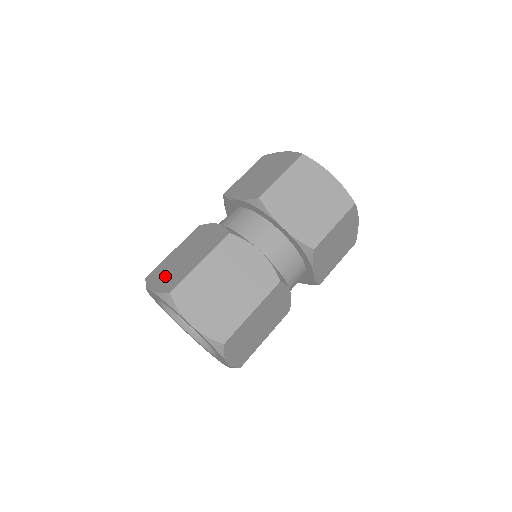
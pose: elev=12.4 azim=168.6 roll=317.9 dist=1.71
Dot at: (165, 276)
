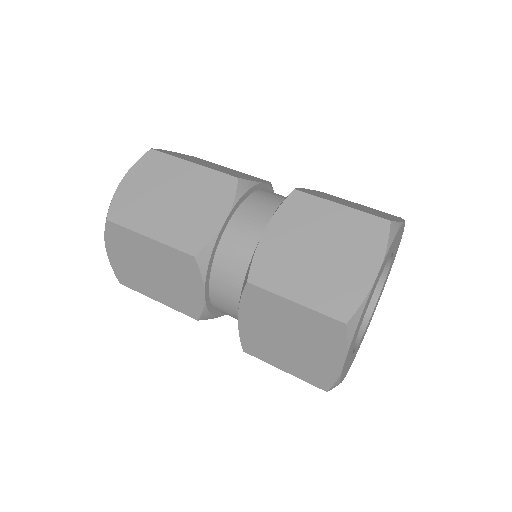
Dot at: (141, 187)
